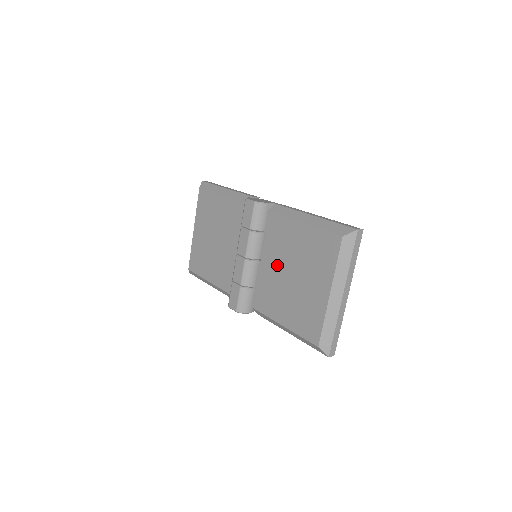
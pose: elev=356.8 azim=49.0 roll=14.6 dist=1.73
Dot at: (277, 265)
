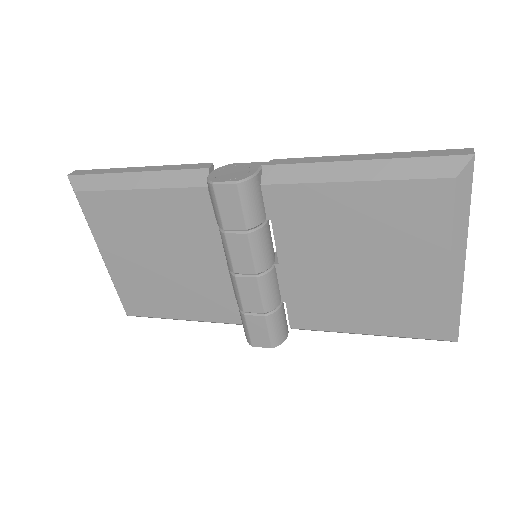
Dot at: (318, 260)
